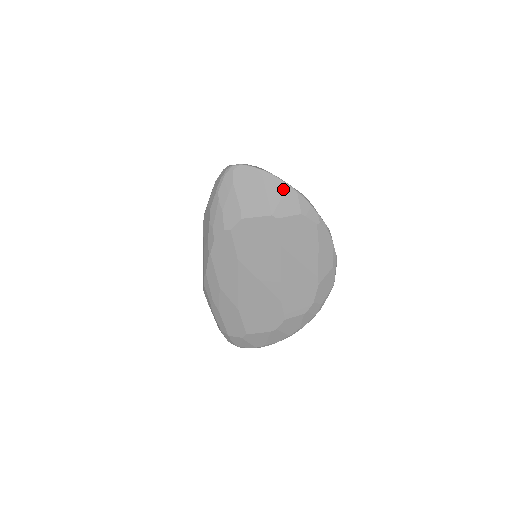
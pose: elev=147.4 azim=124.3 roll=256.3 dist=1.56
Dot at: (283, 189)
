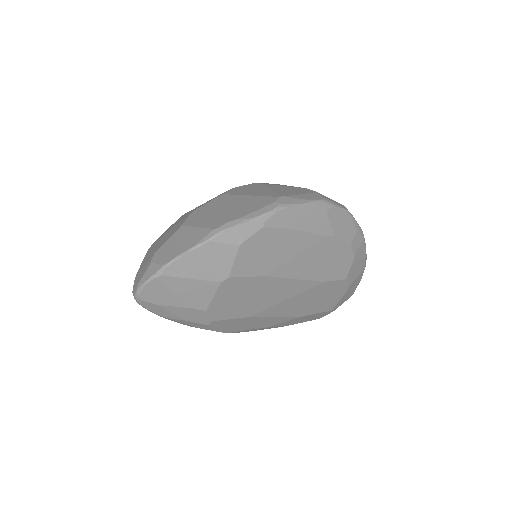
Dot at: (195, 257)
